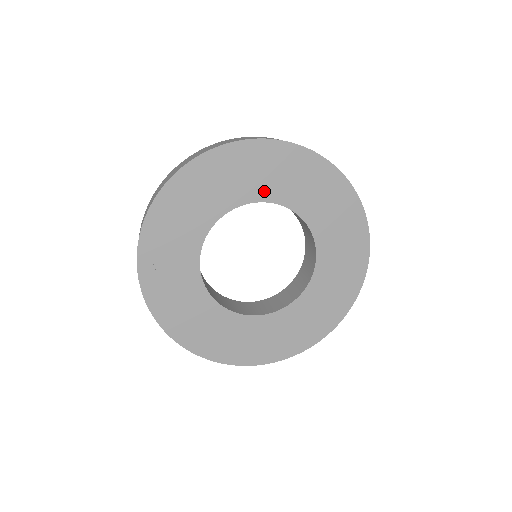
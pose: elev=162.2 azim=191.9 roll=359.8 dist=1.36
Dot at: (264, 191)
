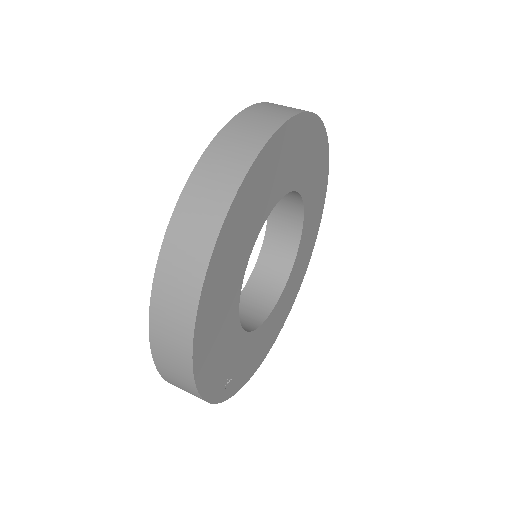
Dot at: (251, 236)
